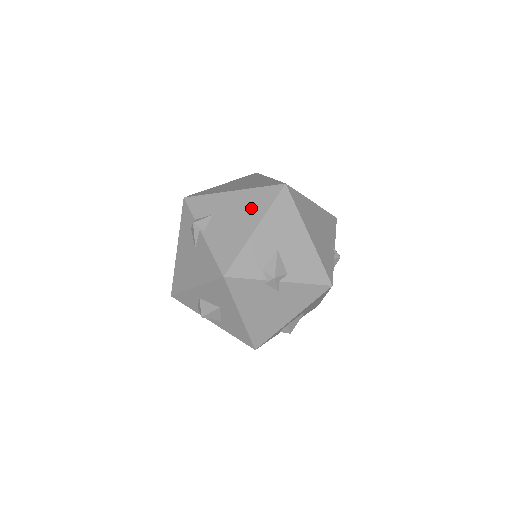
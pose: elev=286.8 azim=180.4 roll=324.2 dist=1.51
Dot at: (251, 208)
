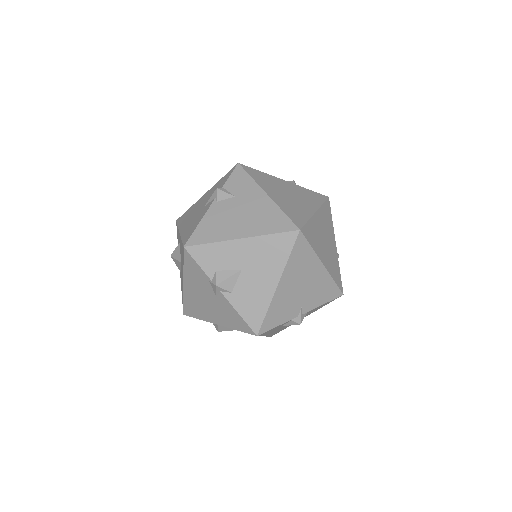
Dot at: (258, 220)
